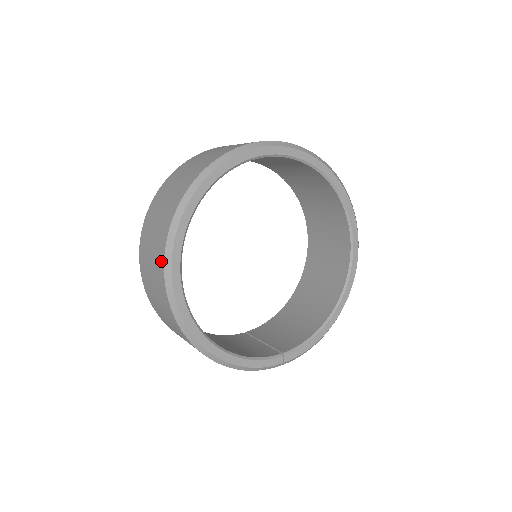
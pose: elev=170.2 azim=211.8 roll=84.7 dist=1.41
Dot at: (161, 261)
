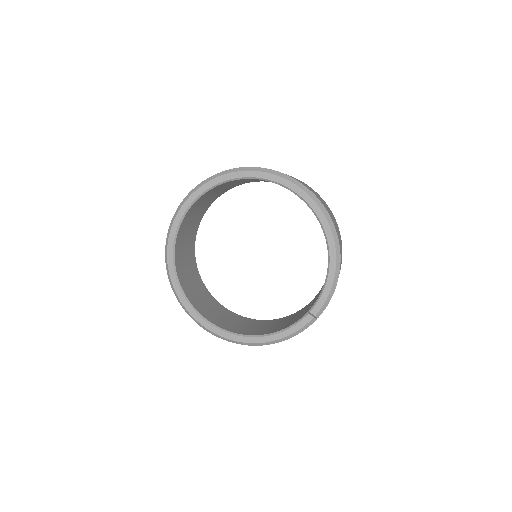
Dot at: occluded
